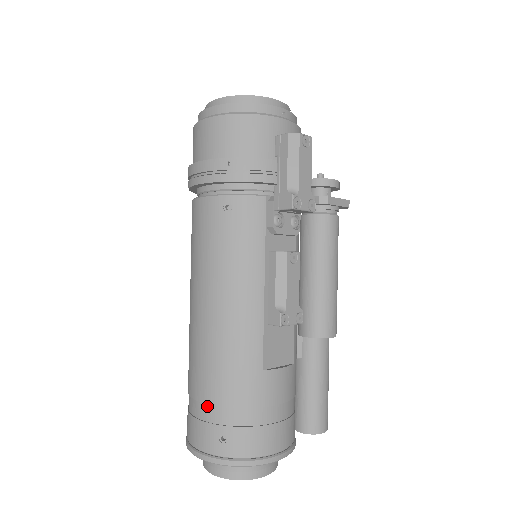
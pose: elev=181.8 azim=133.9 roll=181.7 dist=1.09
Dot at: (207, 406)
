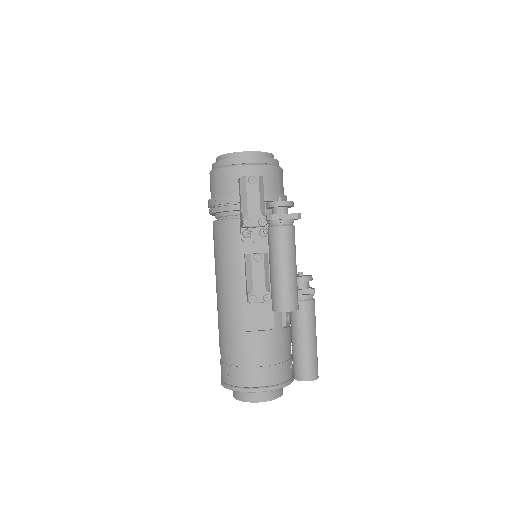
Dot at: (221, 352)
